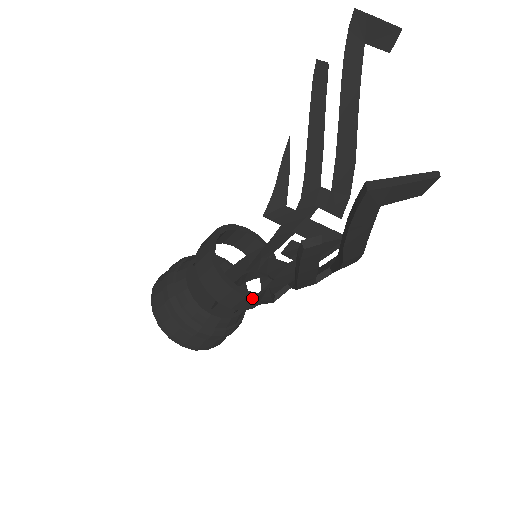
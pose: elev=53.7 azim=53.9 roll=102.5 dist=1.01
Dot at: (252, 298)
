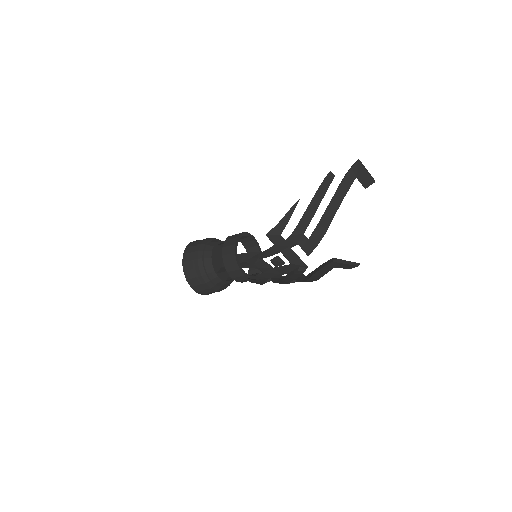
Dot at: (249, 278)
